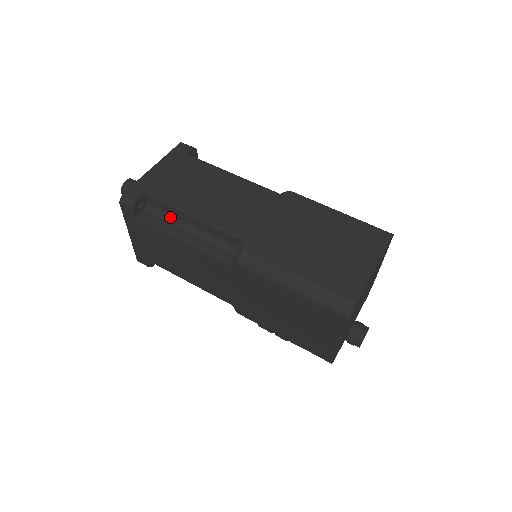
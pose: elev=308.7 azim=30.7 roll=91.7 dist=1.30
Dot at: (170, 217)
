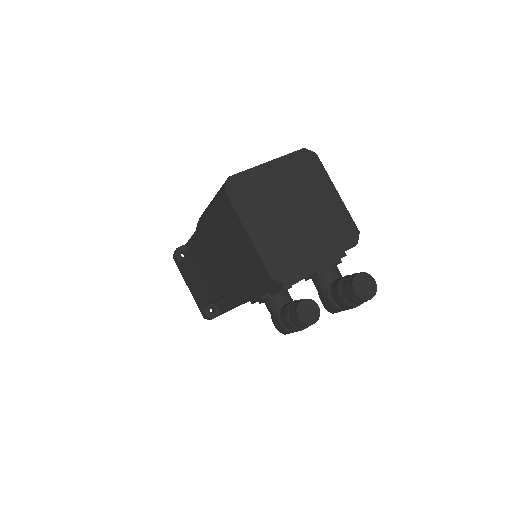
Dot at: occluded
